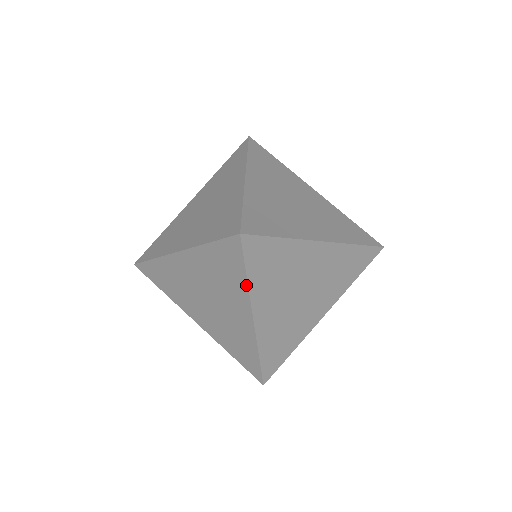
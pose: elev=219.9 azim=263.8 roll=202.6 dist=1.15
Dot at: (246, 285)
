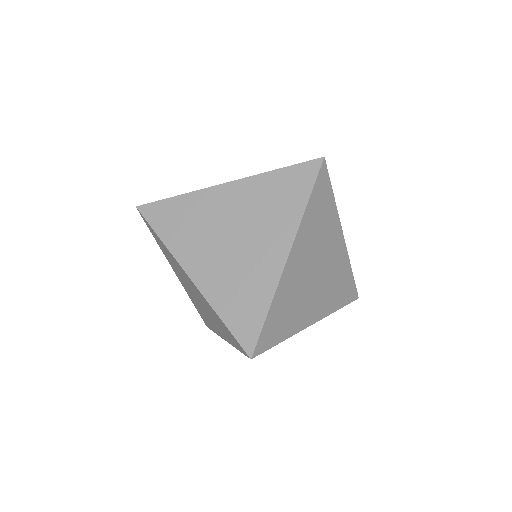
Dot at: (302, 211)
